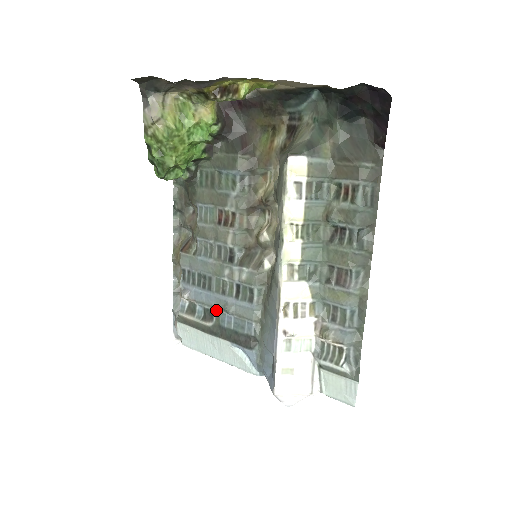
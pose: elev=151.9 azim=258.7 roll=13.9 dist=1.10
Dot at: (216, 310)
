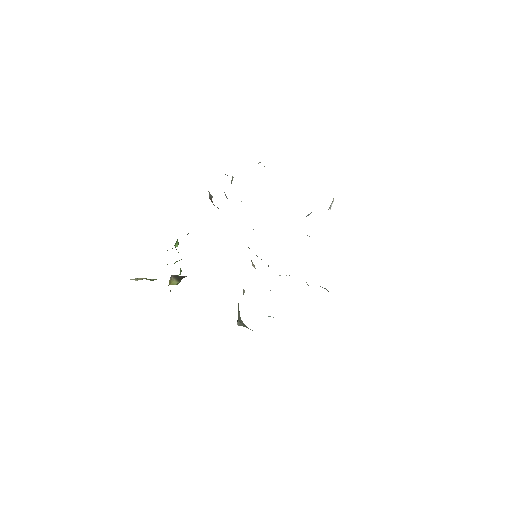
Dot at: occluded
